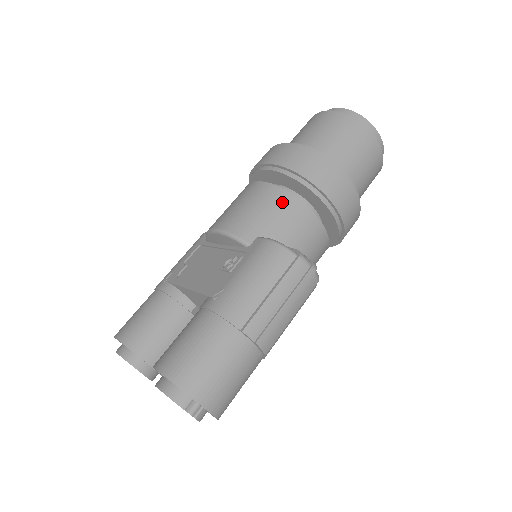
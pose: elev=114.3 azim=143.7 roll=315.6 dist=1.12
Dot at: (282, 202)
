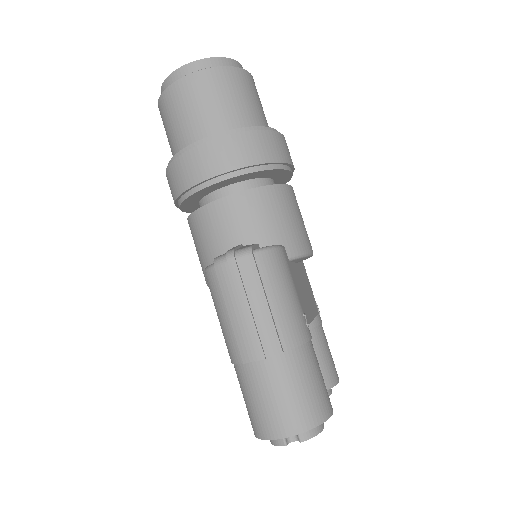
Dot at: (195, 227)
